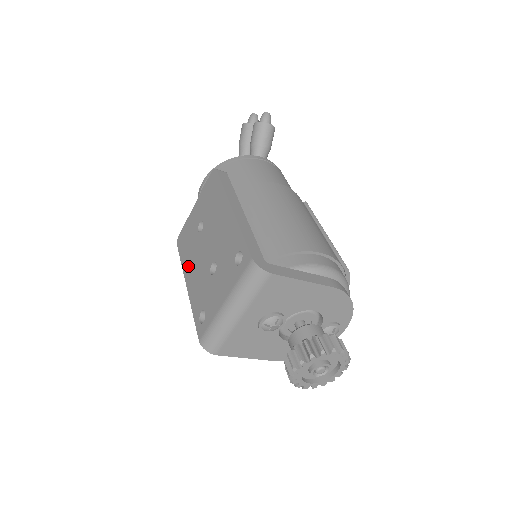
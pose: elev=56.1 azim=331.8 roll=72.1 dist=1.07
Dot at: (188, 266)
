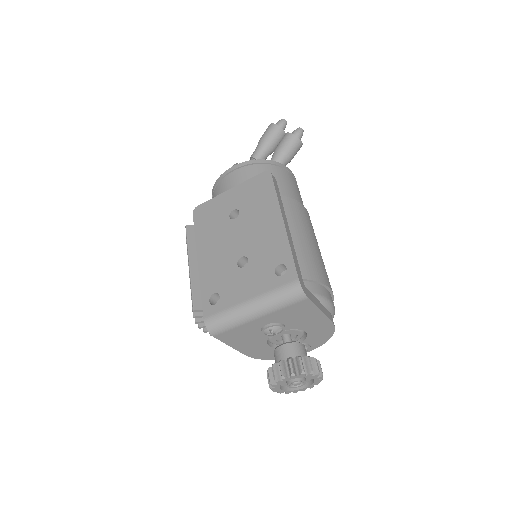
Dot at: (205, 242)
